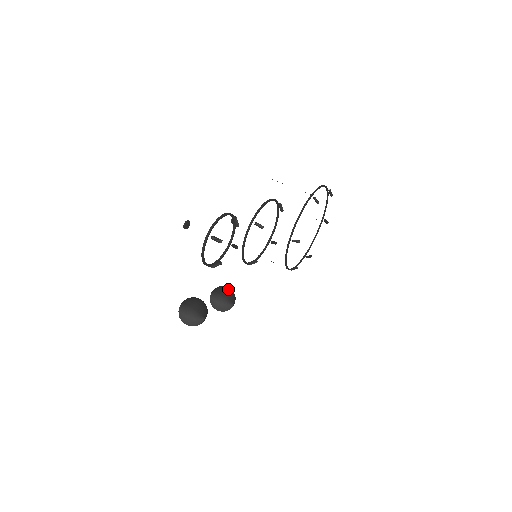
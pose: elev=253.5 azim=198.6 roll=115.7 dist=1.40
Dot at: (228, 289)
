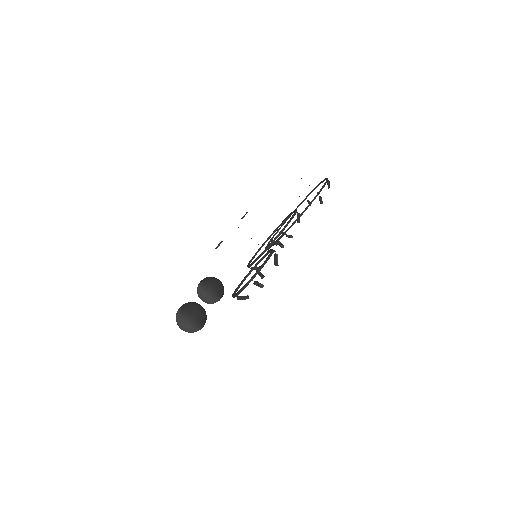
Dot at: (220, 284)
